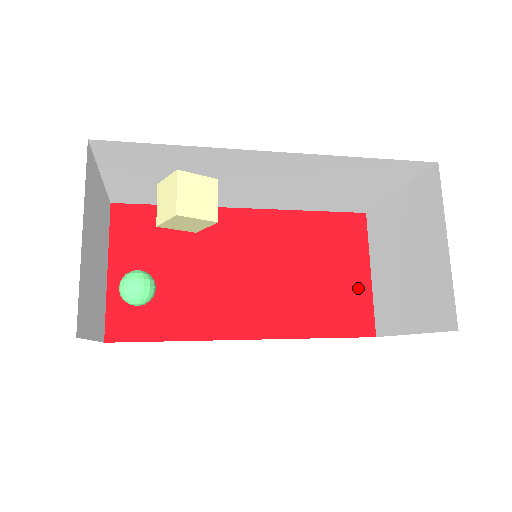
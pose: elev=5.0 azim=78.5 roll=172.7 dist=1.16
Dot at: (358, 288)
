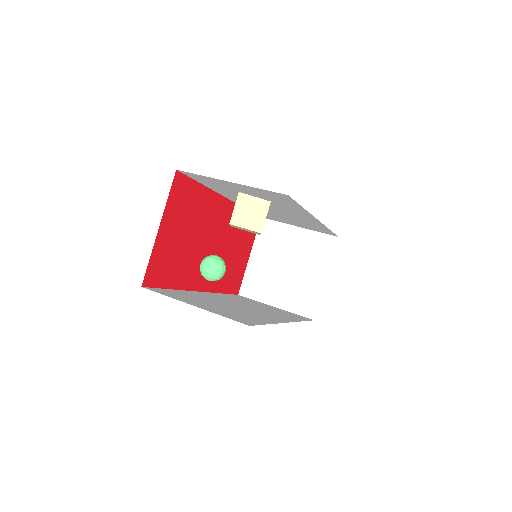
Dot at: (243, 264)
